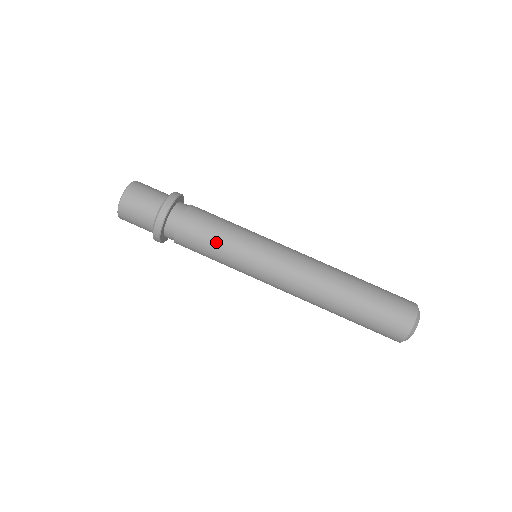
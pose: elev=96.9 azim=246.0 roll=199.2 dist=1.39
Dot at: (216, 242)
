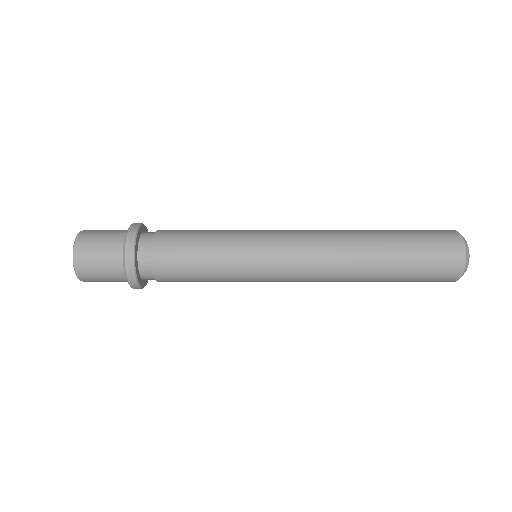
Dot at: (206, 237)
